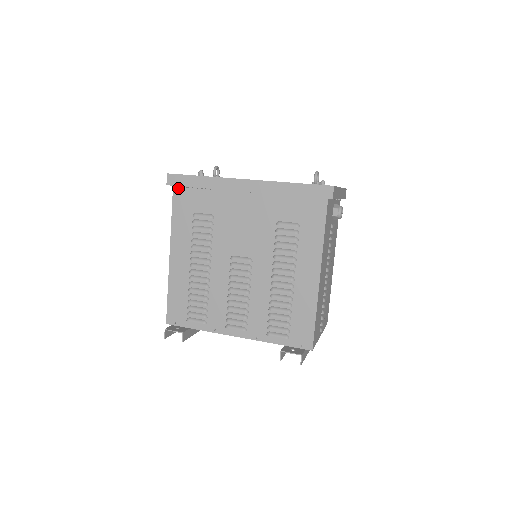
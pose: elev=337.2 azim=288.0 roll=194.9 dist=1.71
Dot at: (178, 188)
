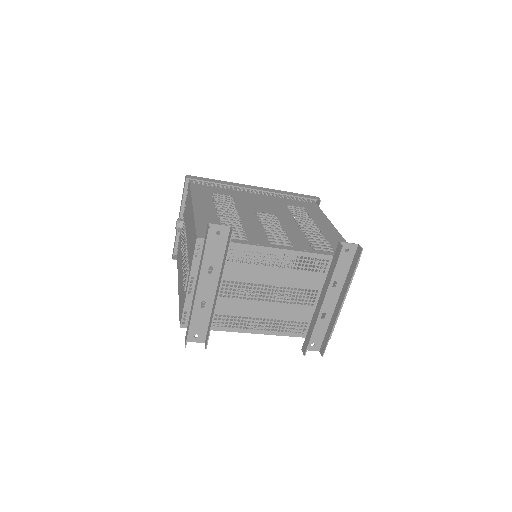
Dot at: (195, 184)
